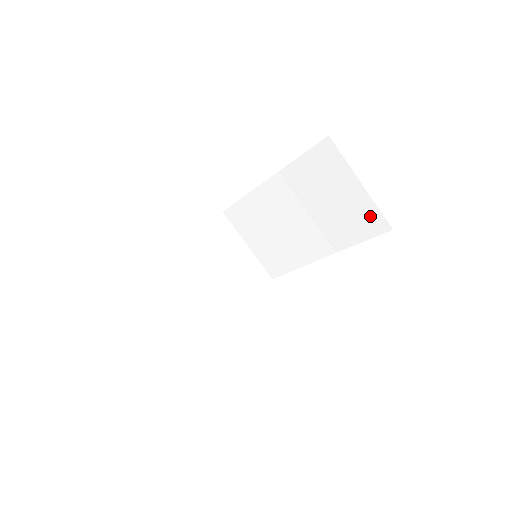
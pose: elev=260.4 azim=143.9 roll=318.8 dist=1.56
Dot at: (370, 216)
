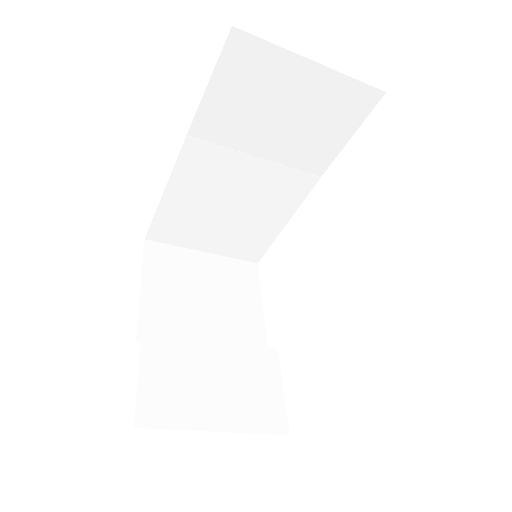
Dot at: (347, 98)
